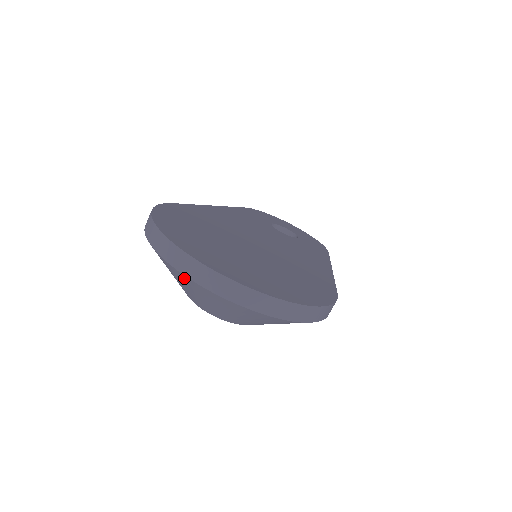
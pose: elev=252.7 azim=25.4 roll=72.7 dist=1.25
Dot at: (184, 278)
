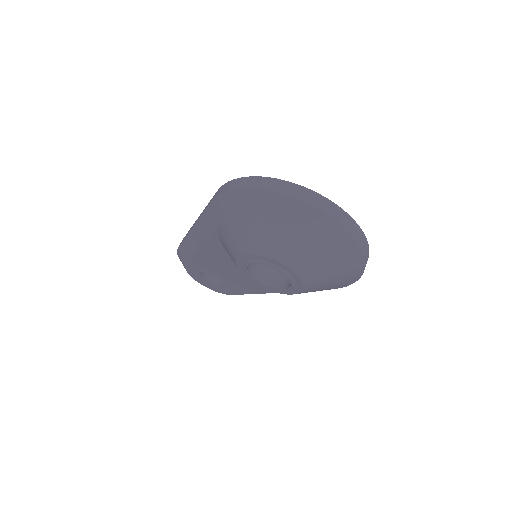
Dot at: (319, 219)
